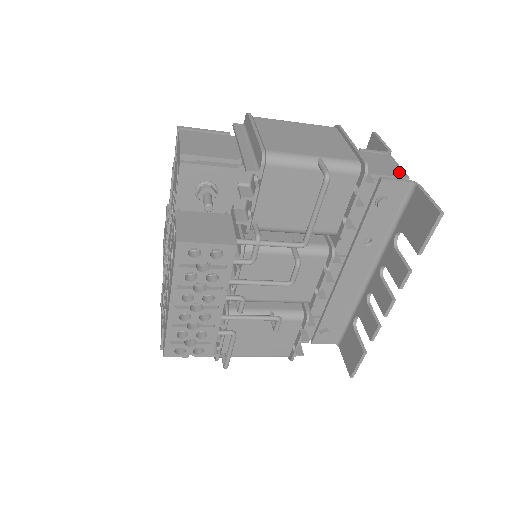
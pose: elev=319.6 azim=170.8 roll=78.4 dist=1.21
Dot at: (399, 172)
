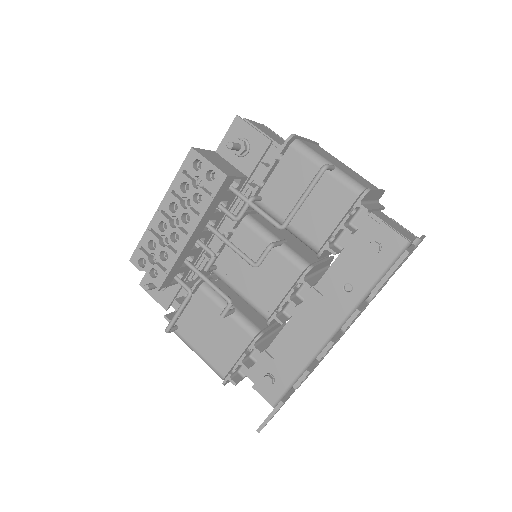
Dot at: (407, 236)
